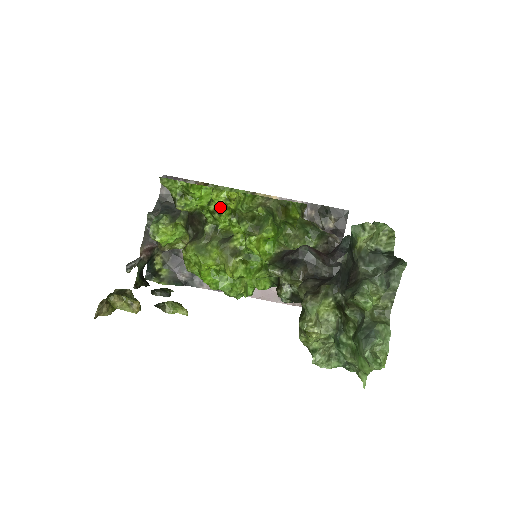
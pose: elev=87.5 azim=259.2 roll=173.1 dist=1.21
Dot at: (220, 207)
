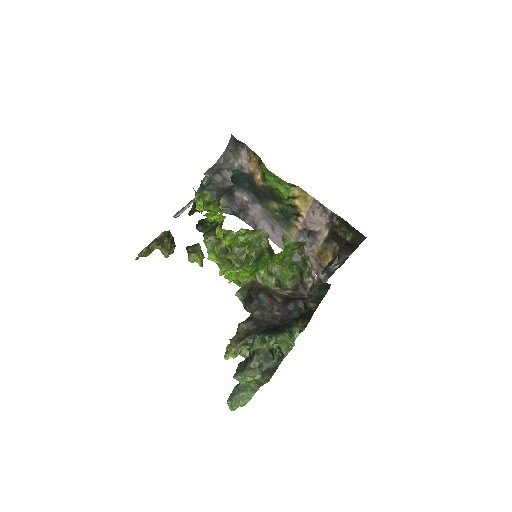
Dot at: (225, 233)
